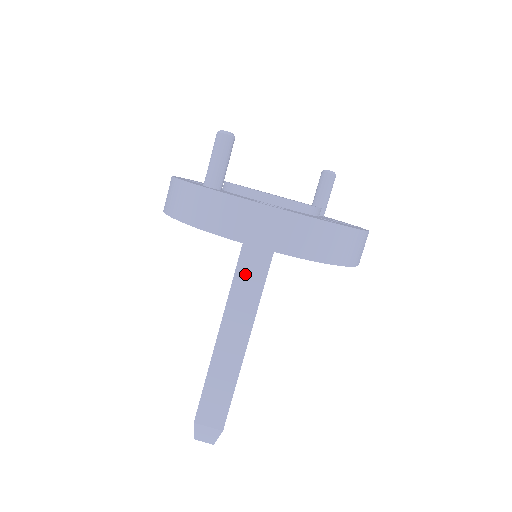
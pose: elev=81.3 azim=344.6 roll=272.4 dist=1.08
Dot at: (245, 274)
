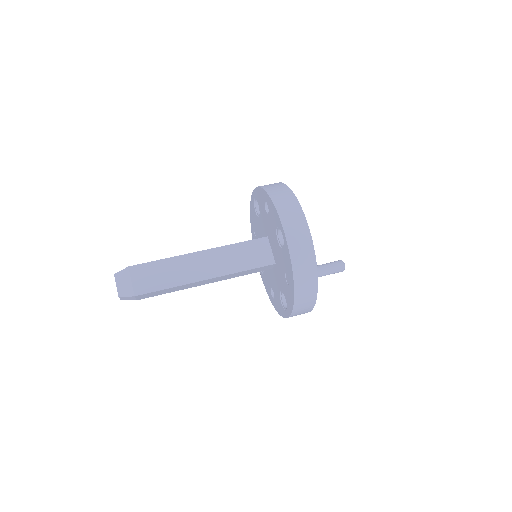
Dot at: occluded
